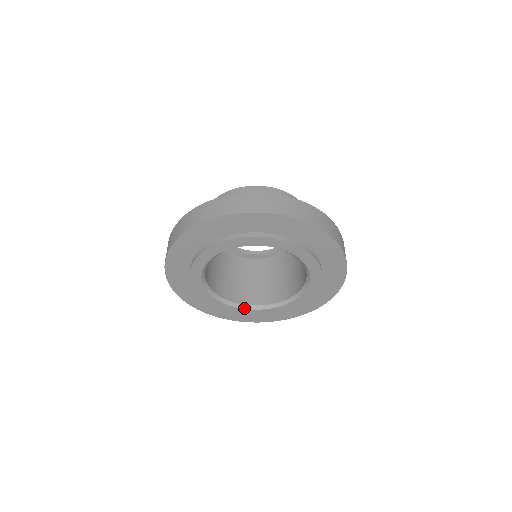
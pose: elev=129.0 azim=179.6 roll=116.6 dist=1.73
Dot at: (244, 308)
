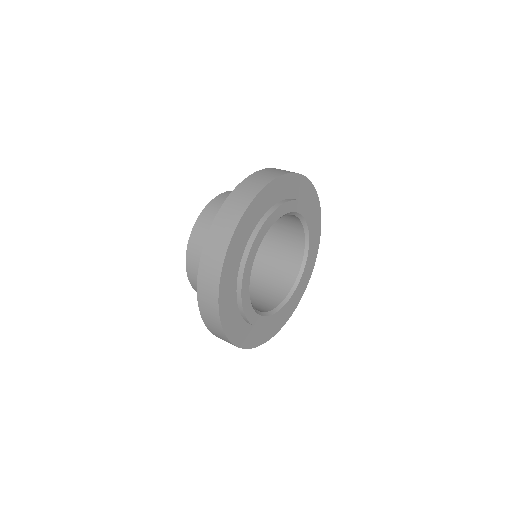
Dot at: (256, 311)
